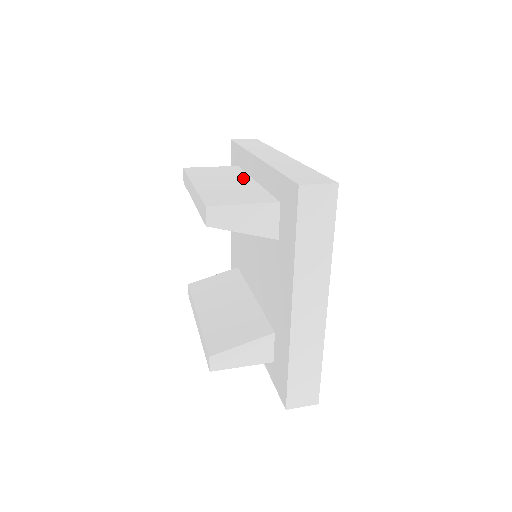
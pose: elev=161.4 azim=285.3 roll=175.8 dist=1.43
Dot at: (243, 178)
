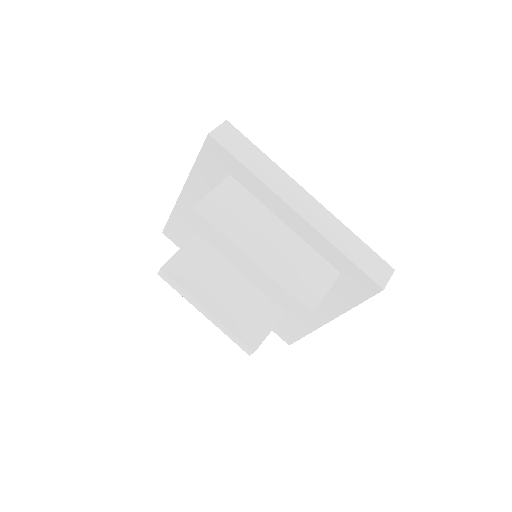
Dot at: (271, 220)
